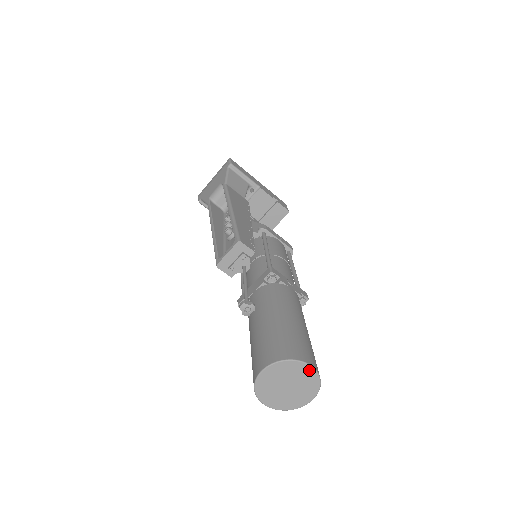
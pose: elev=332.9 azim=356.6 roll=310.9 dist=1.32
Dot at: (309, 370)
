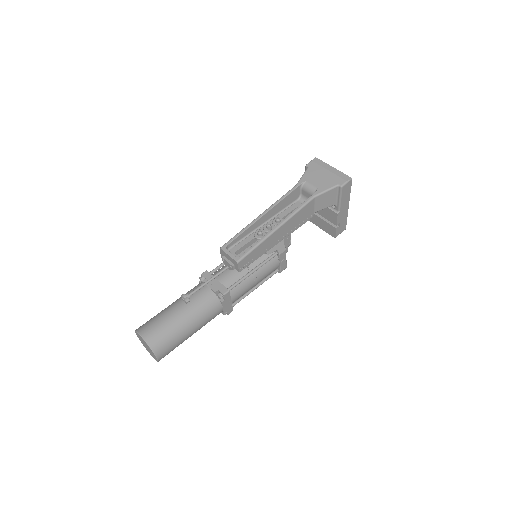
Dot at: (156, 358)
